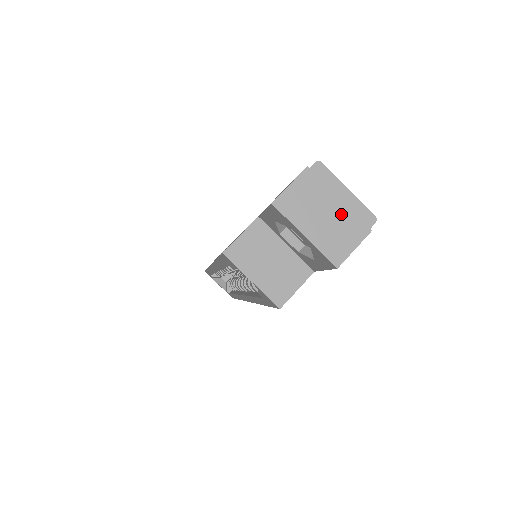
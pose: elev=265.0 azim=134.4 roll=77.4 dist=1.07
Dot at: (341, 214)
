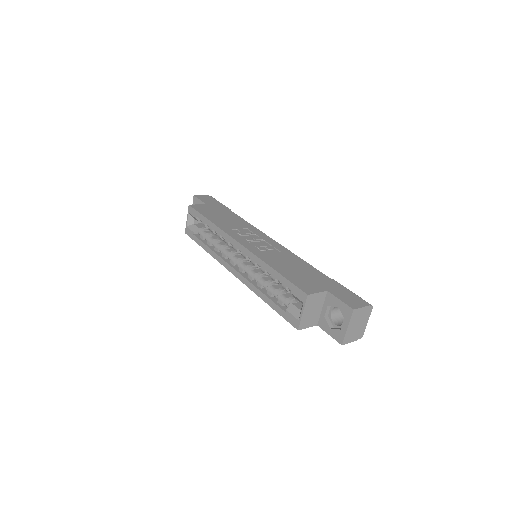
Dot at: (359, 328)
